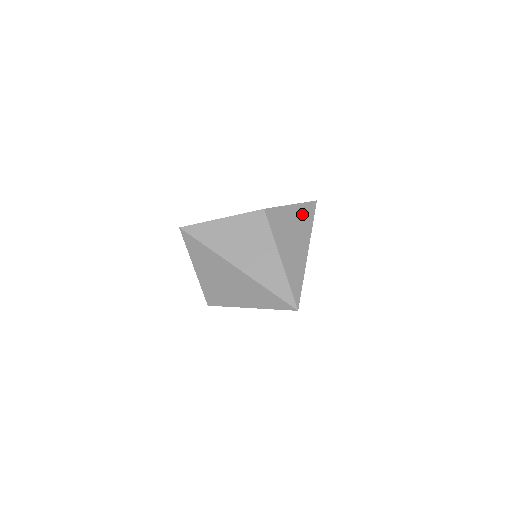
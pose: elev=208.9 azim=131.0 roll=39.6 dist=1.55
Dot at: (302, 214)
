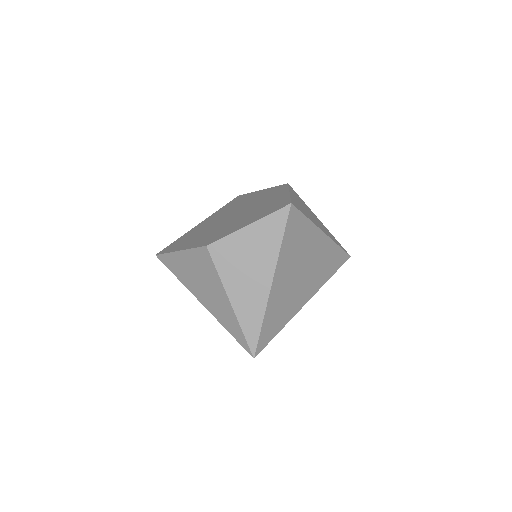
Dot at: (264, 233)
